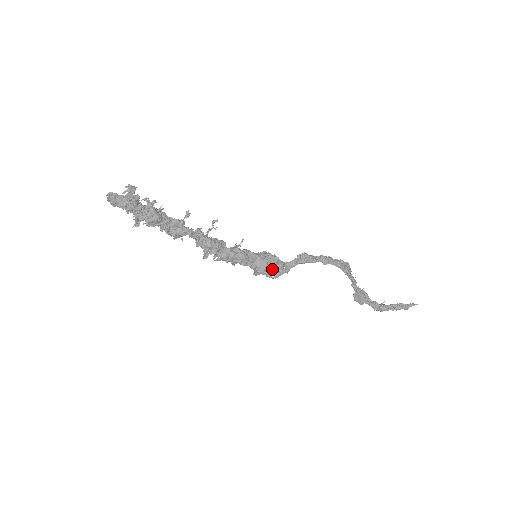
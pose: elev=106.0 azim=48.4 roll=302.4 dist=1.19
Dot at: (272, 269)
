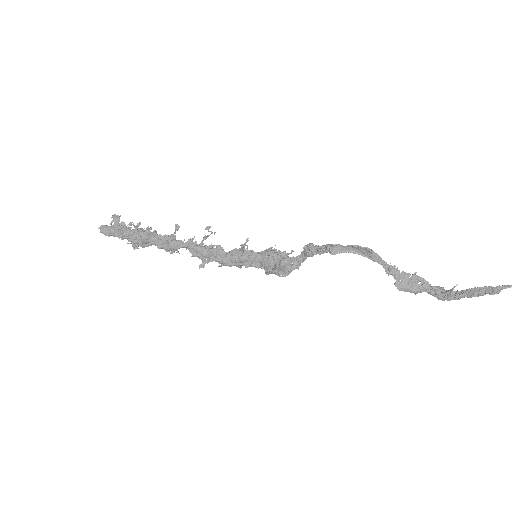
Dot at: (277, 267)
